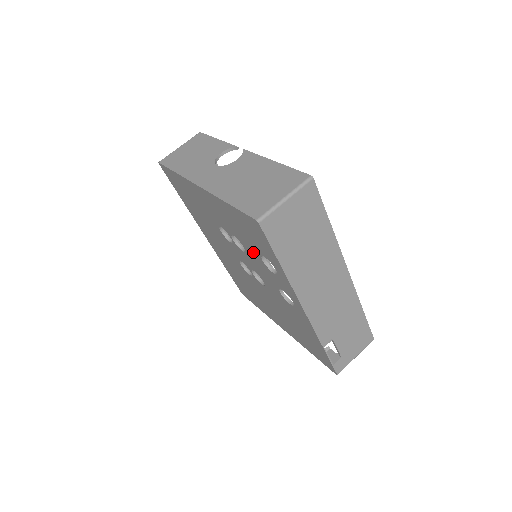
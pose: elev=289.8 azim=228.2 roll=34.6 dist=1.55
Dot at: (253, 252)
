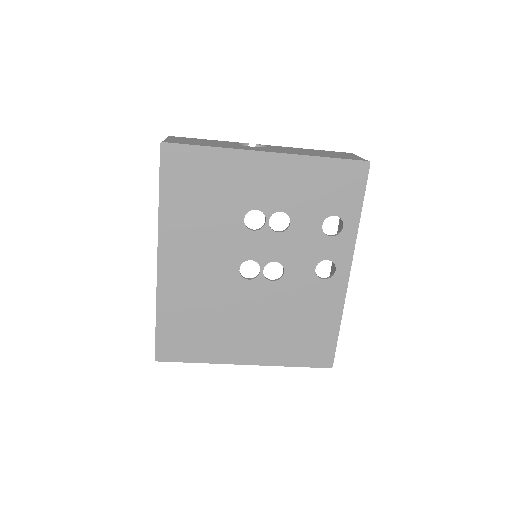
Dot at: (310, 220)
